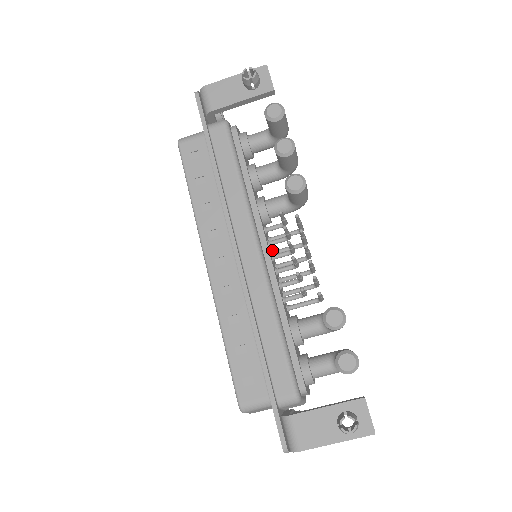
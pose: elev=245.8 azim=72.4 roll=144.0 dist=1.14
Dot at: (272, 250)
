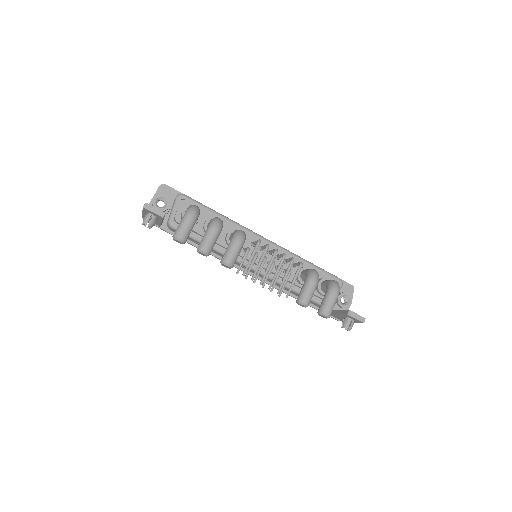
Dot at: (259, 249)
